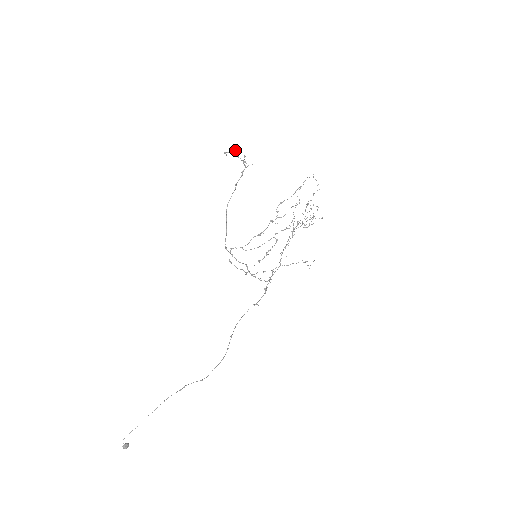
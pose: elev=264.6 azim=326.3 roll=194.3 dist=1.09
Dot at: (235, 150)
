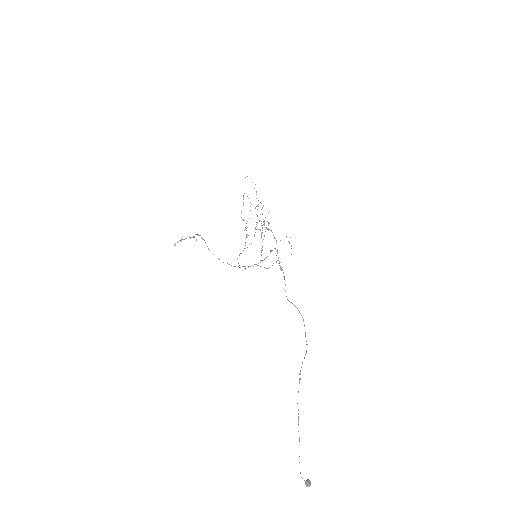
Dot at: (179, 240)
